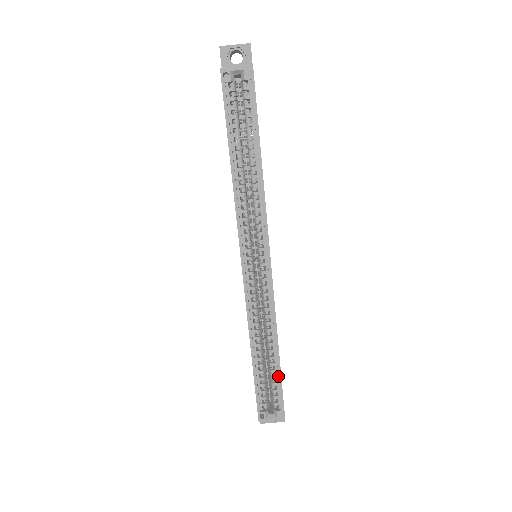
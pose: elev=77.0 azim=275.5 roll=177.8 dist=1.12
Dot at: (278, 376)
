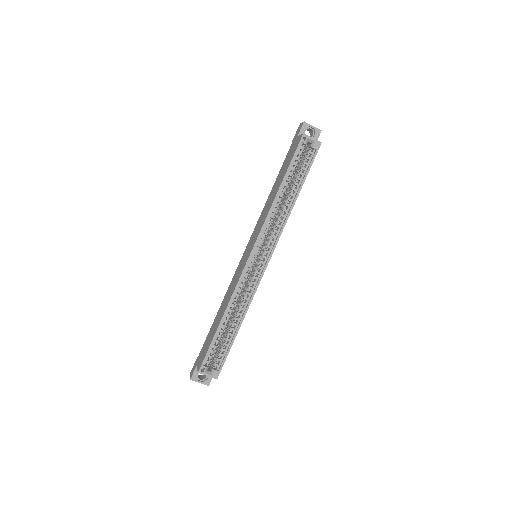
Dot at: (230, 344)
